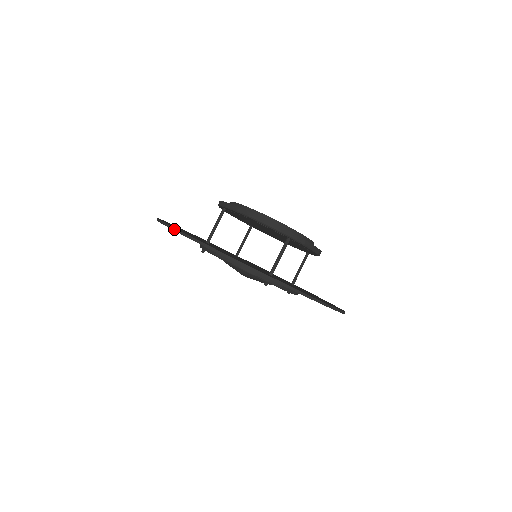
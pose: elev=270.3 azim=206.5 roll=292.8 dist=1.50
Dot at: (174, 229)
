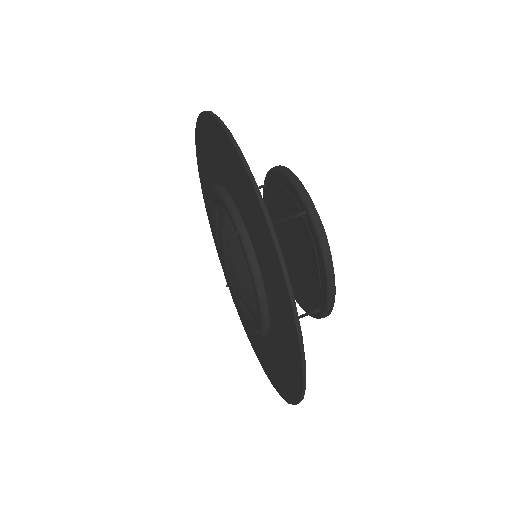
Dot at: occluded
